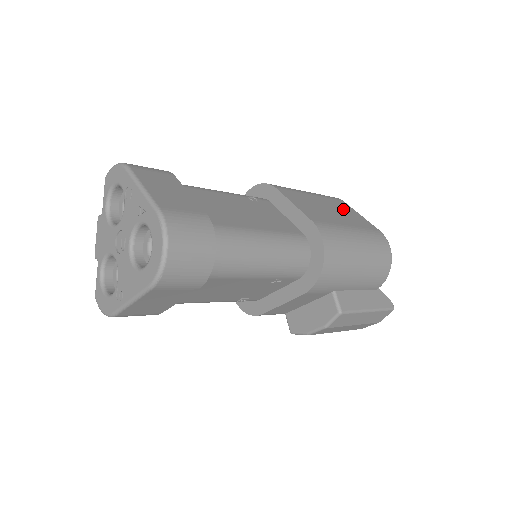
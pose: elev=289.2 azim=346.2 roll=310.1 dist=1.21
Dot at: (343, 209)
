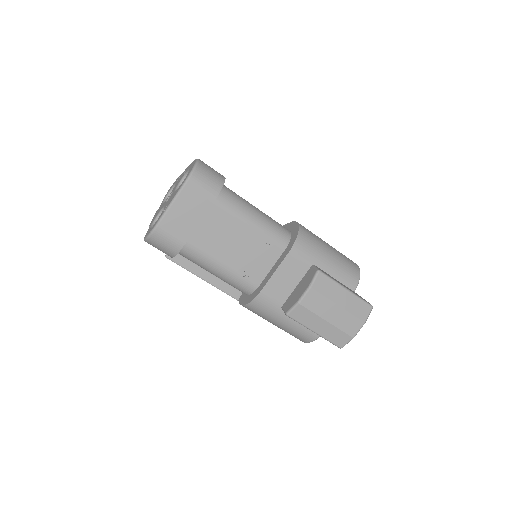
Dot at: occluded
